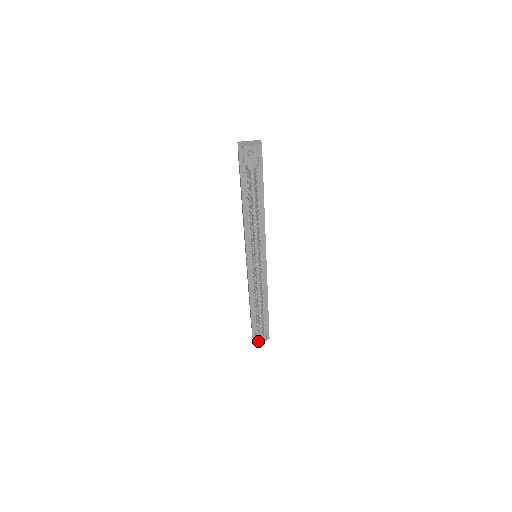
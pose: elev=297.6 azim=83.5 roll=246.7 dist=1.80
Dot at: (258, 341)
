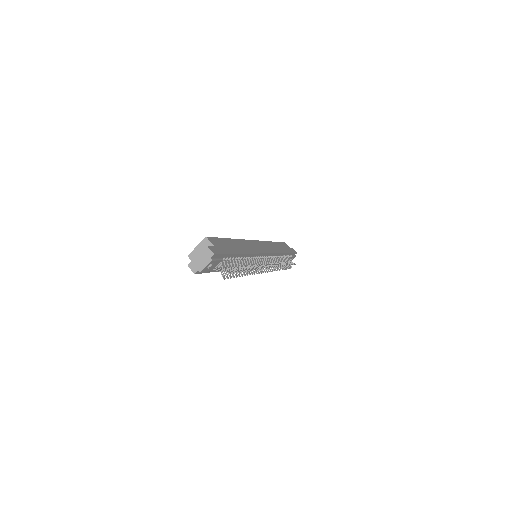
Dot at: occluded
